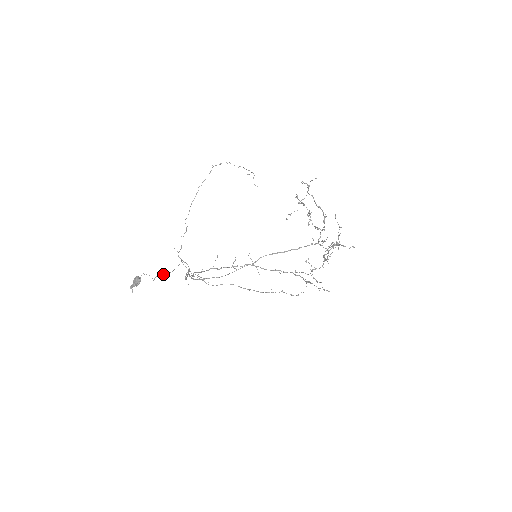
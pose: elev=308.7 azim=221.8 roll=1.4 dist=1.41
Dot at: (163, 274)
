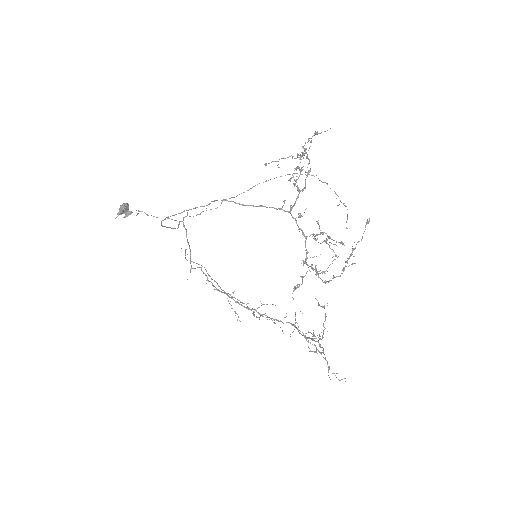
Dot at: occluded
